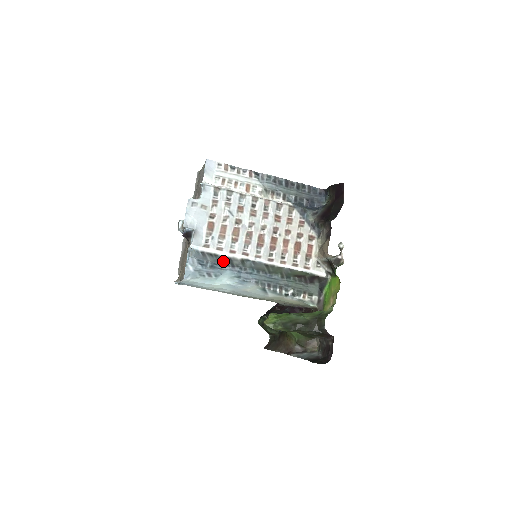
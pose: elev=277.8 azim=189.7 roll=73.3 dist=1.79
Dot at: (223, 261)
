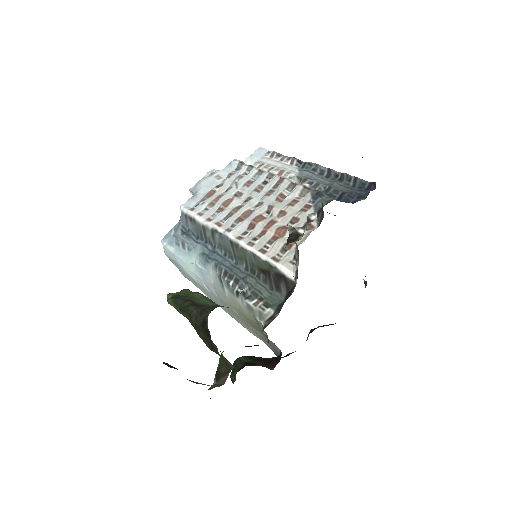
Dot at: (200, 231)
